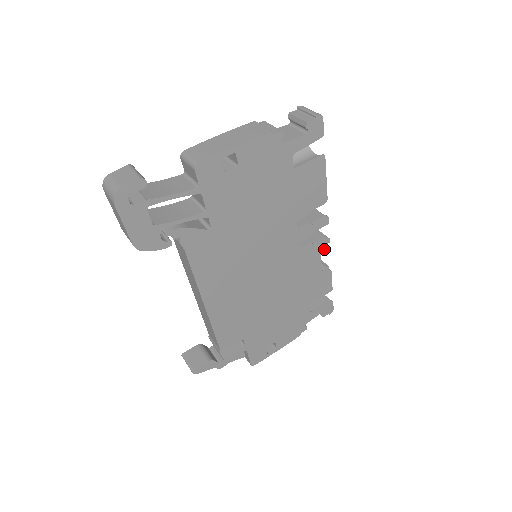
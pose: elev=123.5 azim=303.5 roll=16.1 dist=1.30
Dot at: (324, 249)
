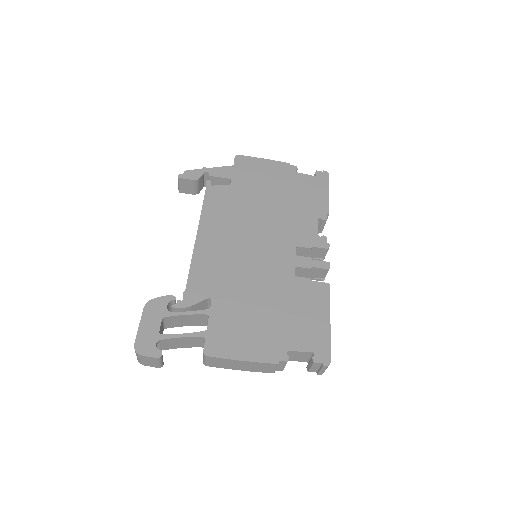
Dot at: occluded
